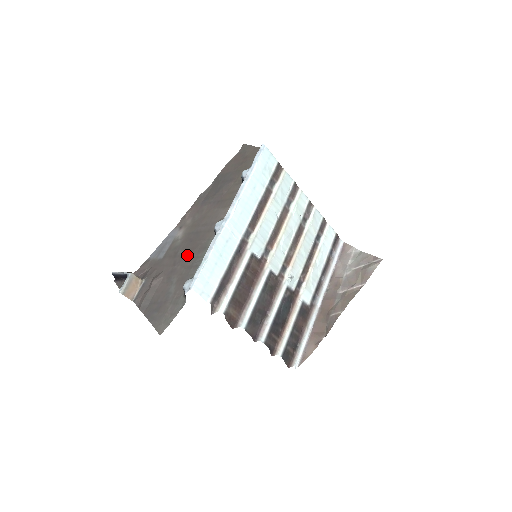
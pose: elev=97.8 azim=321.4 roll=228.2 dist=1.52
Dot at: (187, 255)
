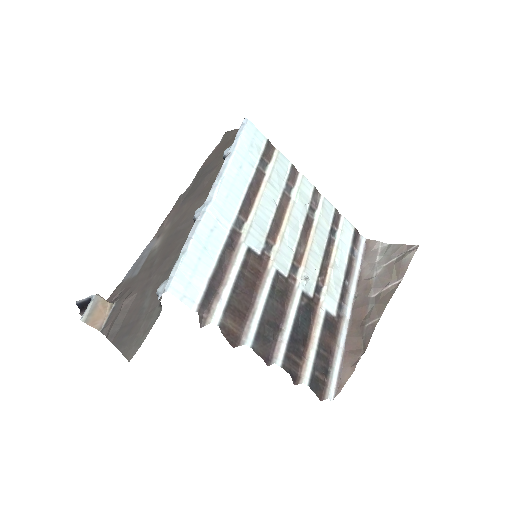
Dot at: (164, 260)
